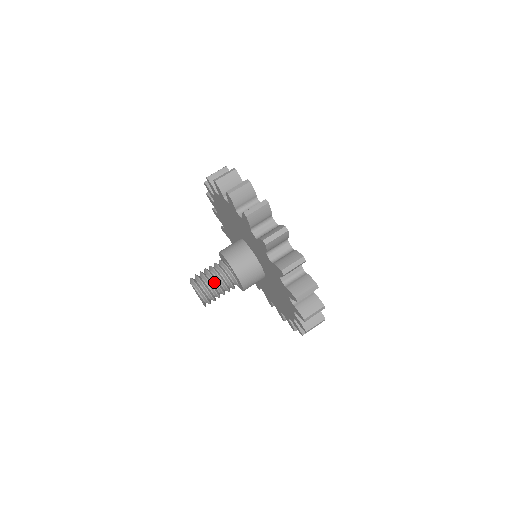
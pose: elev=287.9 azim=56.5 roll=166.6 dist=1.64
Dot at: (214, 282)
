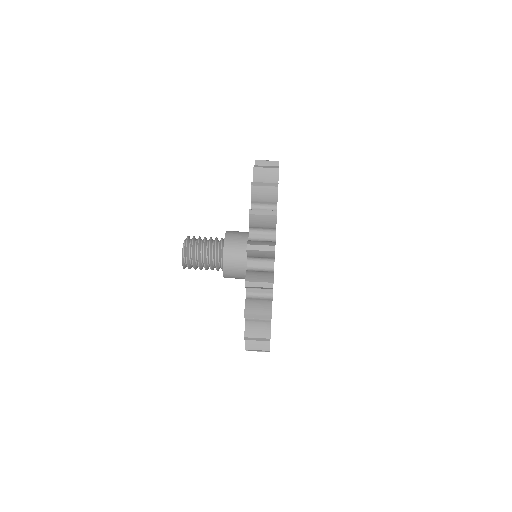
Dot at: (202, 257)
